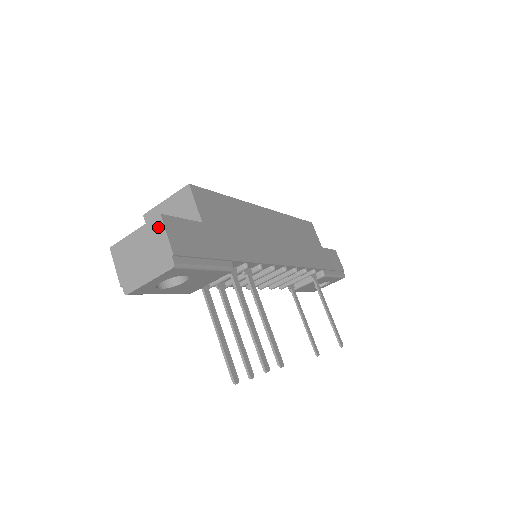
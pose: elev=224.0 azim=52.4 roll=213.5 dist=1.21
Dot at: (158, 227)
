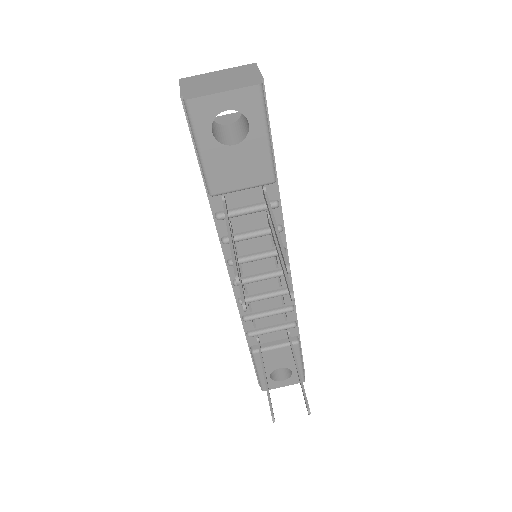
Dot at: (250, 67)
